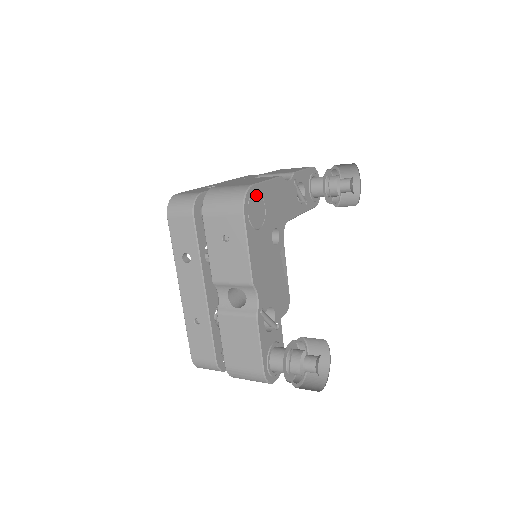
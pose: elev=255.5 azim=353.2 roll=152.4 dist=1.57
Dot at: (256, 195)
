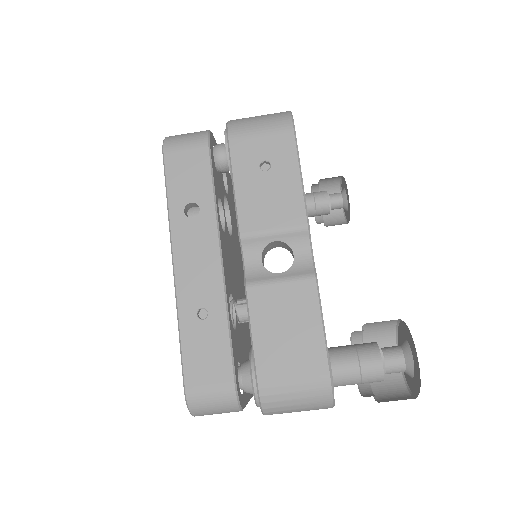
Dot at: occluded
